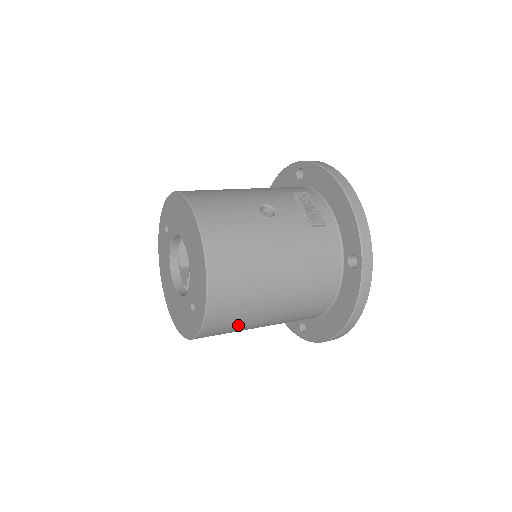
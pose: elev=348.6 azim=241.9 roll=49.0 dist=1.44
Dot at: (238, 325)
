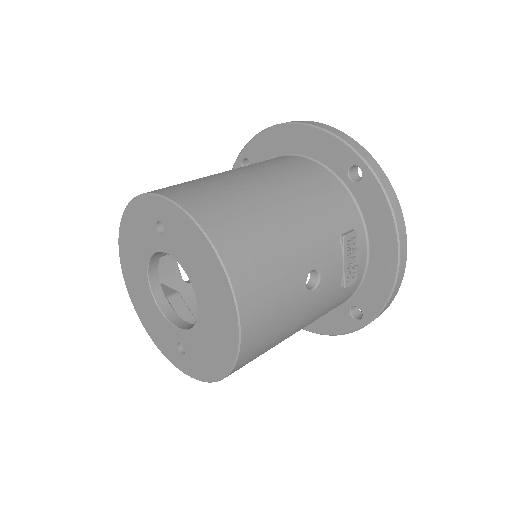
Dot at: occluded
